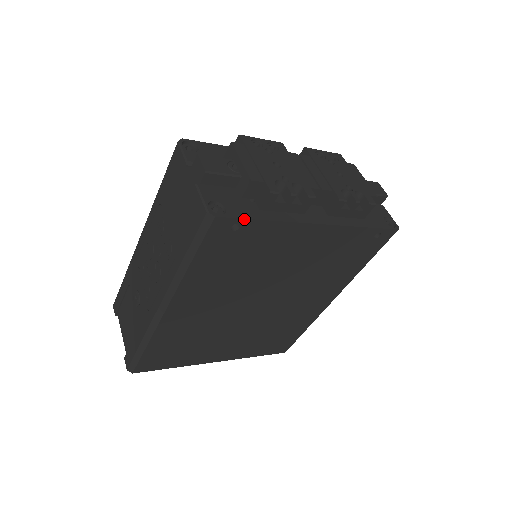
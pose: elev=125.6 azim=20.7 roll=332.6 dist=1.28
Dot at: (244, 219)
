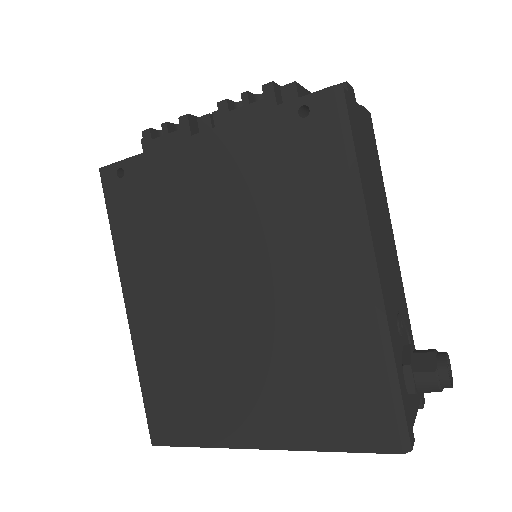
Dot at: (122, 161)
